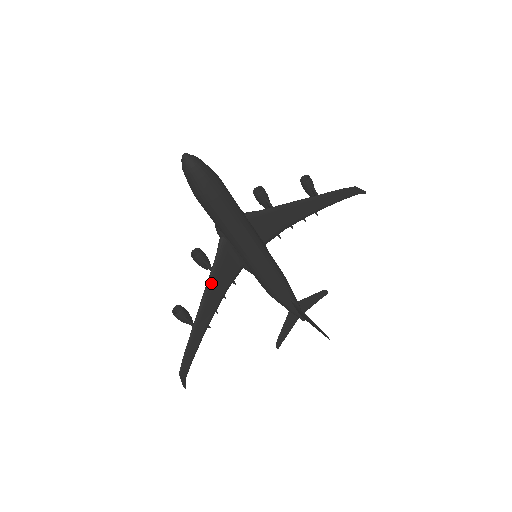
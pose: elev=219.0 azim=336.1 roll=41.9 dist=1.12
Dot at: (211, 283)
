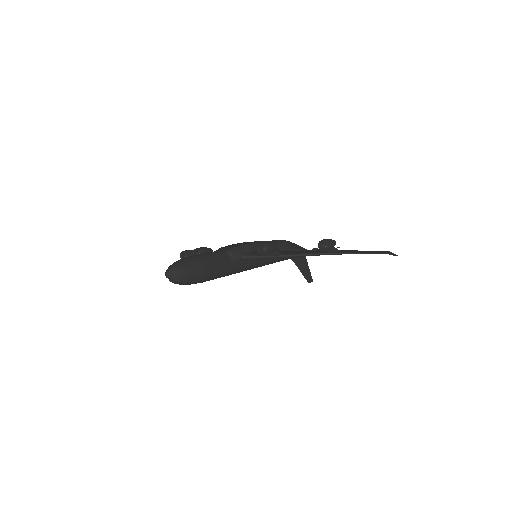
Dot at: occluded
